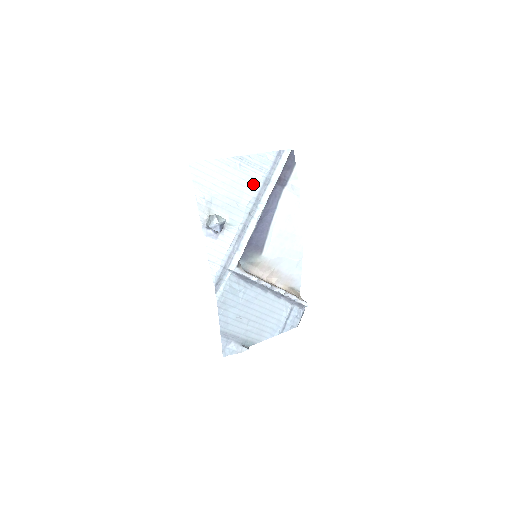
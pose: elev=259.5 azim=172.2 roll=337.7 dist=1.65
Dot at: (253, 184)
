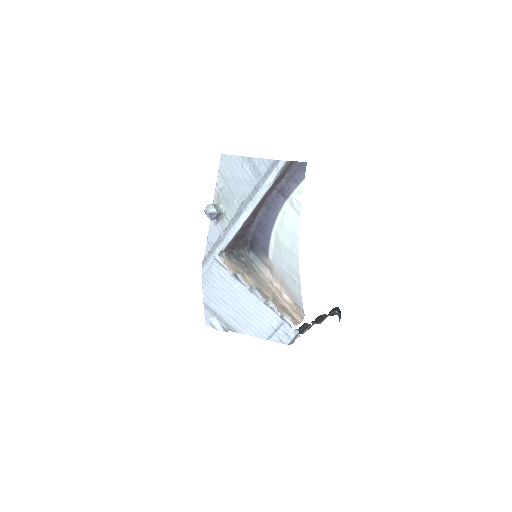
Dot at: (250, 187)
